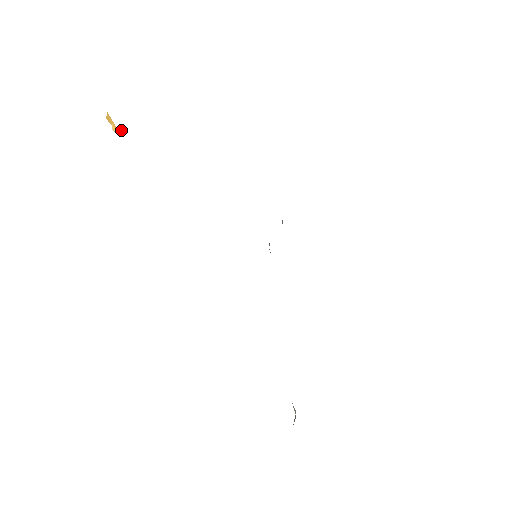
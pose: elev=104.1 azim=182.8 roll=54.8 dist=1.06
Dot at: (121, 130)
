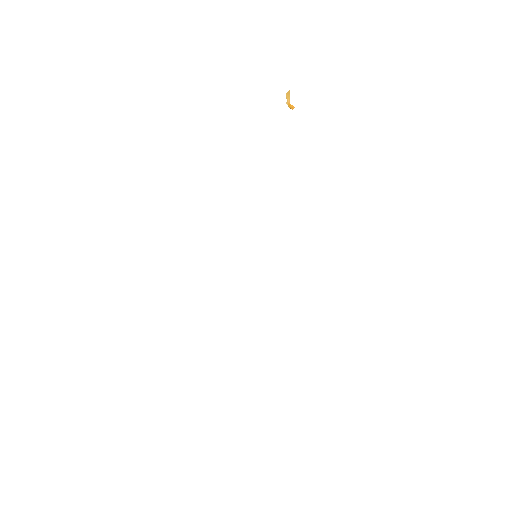
Dot at: (294, 107)
